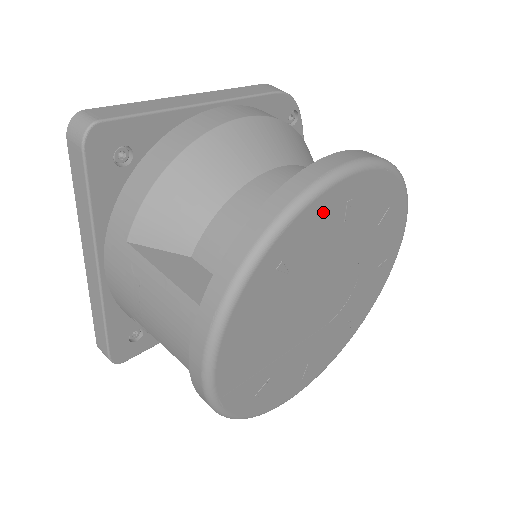
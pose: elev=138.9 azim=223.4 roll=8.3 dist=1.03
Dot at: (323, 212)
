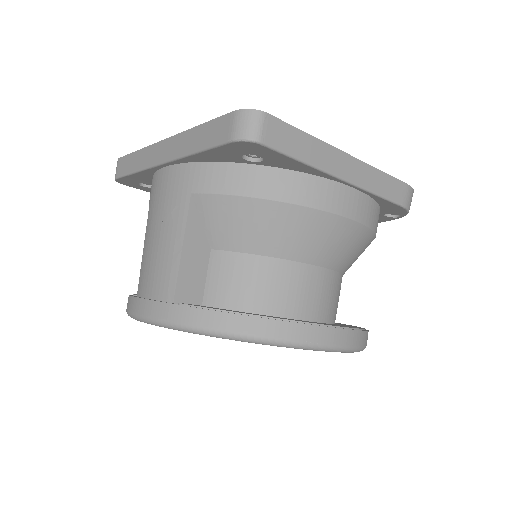
Dot at: occluded
